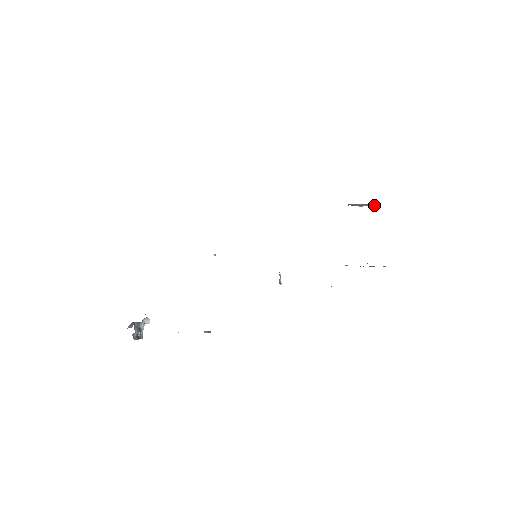
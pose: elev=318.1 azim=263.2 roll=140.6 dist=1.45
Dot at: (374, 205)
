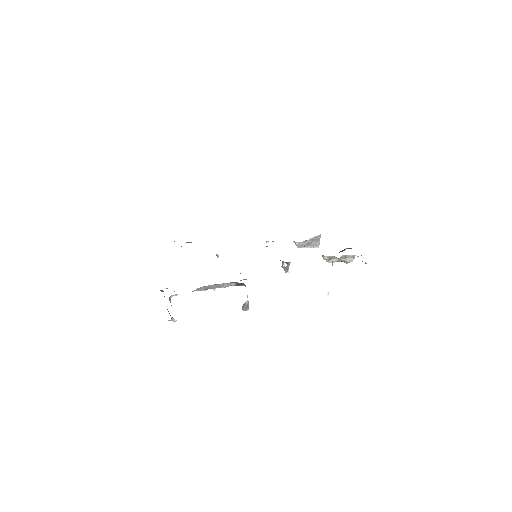
Dot at: (318, 243)
